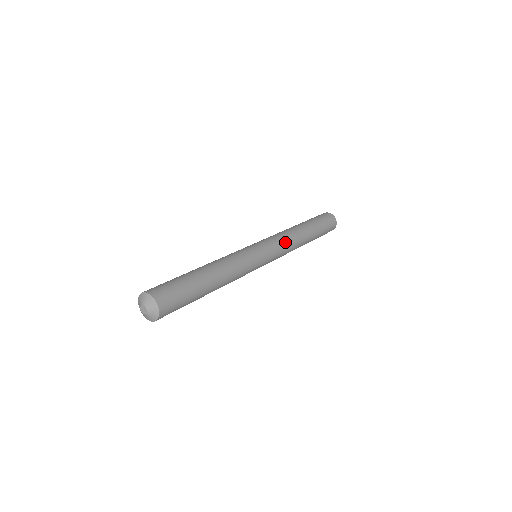
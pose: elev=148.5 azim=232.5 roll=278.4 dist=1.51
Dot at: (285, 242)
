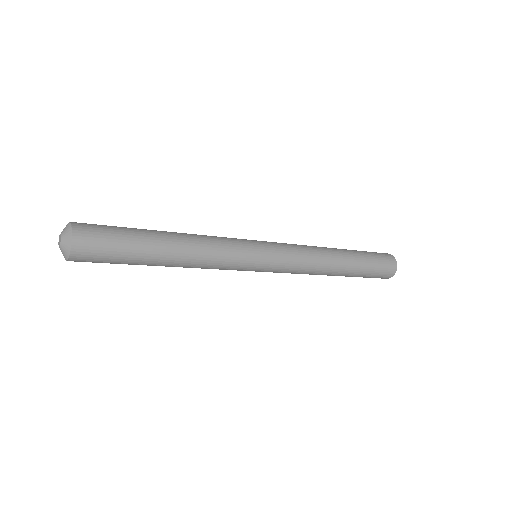
Dot at: (302, 263)
